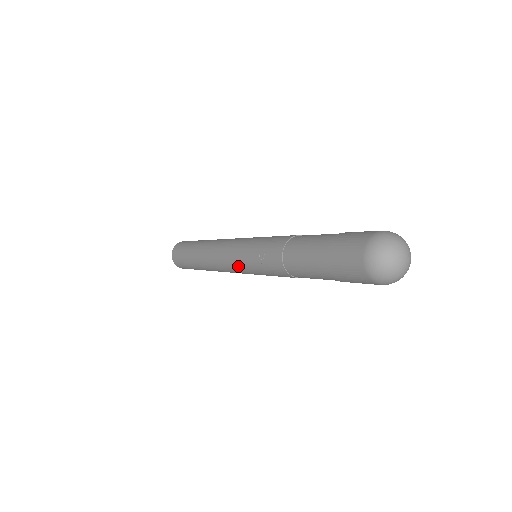
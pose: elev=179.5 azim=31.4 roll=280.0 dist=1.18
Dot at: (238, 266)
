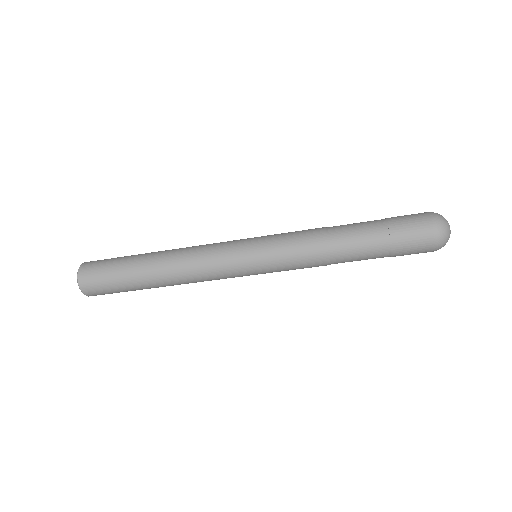
Dot at: (245, 266)
